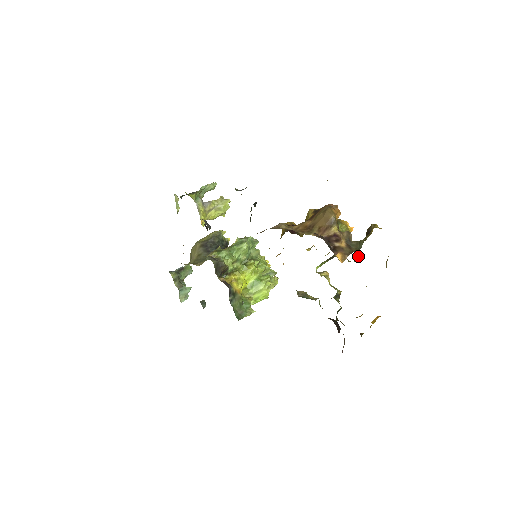
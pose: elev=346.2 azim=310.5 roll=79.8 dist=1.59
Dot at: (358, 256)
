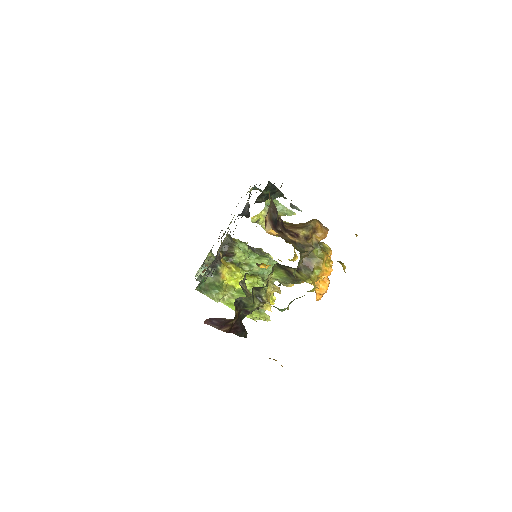
Dot at: occluded
